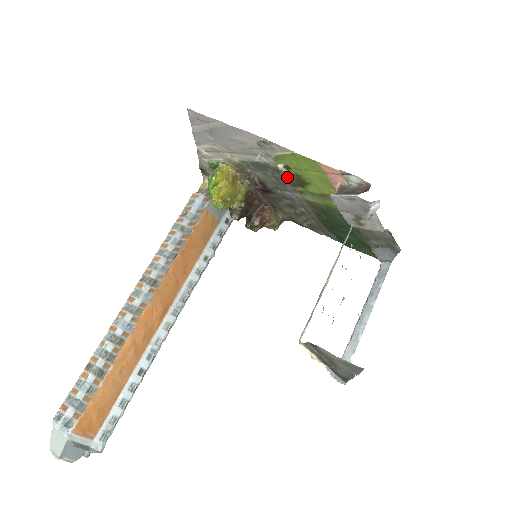
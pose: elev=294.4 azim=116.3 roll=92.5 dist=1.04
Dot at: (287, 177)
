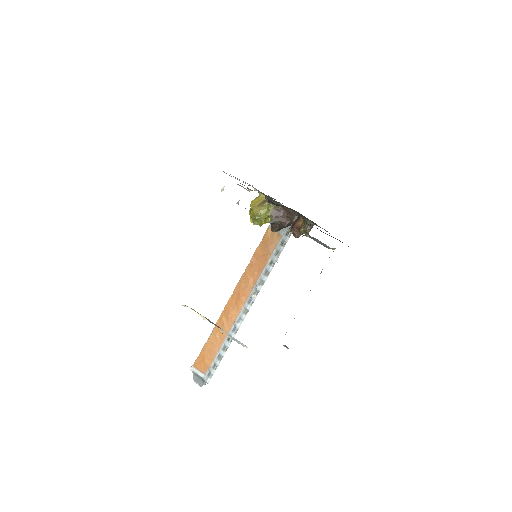
Dot at: occluded
